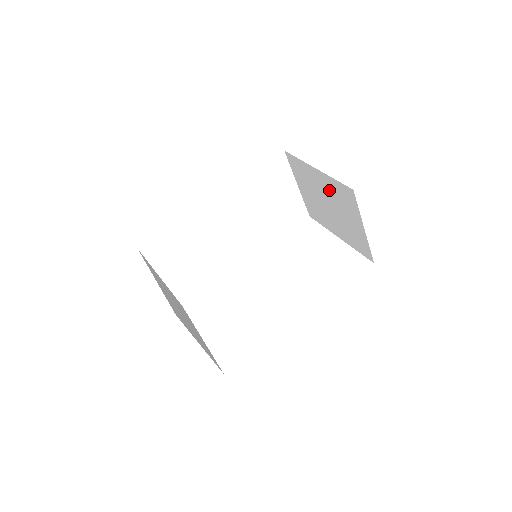
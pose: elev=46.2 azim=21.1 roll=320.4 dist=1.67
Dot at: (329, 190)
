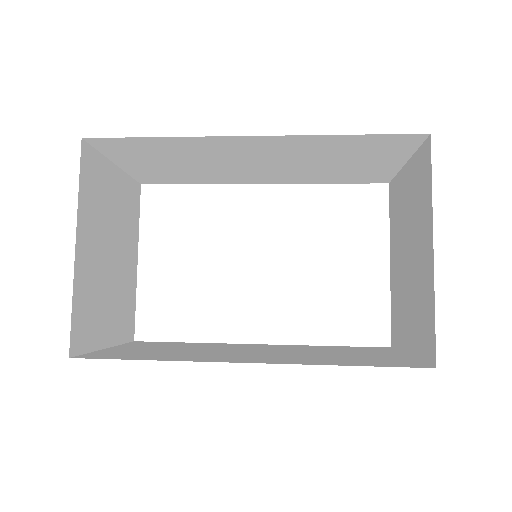
Dot at: (421, 278)
